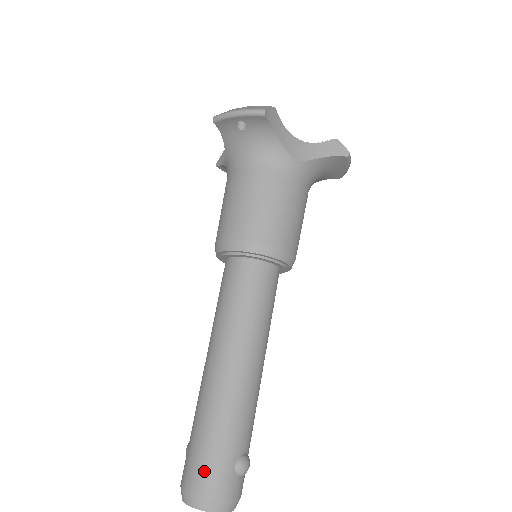
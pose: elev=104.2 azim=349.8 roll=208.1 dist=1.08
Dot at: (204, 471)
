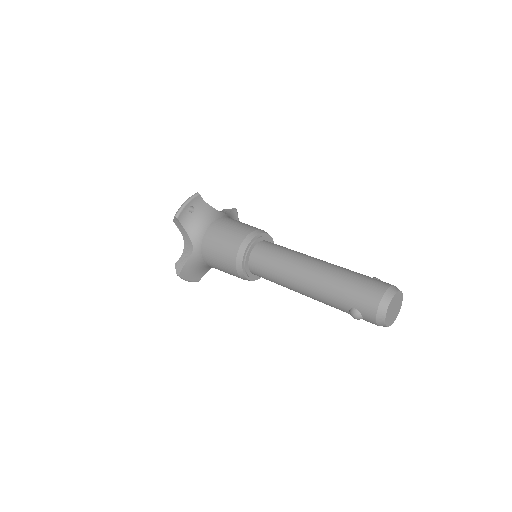
Dot at: (371, 285)
